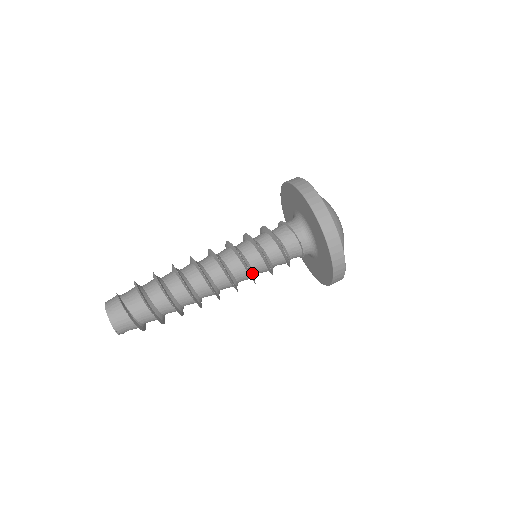
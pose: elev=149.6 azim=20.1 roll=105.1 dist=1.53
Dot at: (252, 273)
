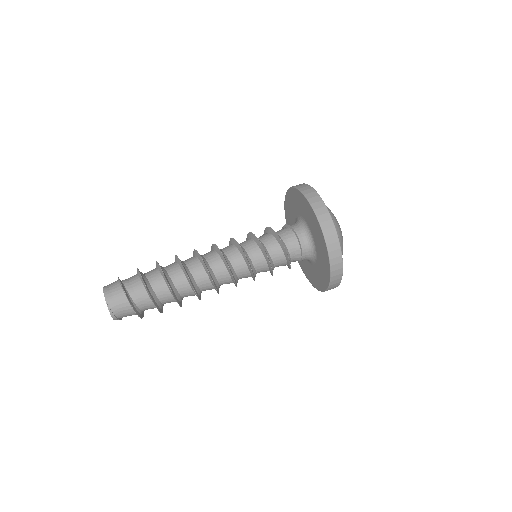
Dot at: (247, 258)
